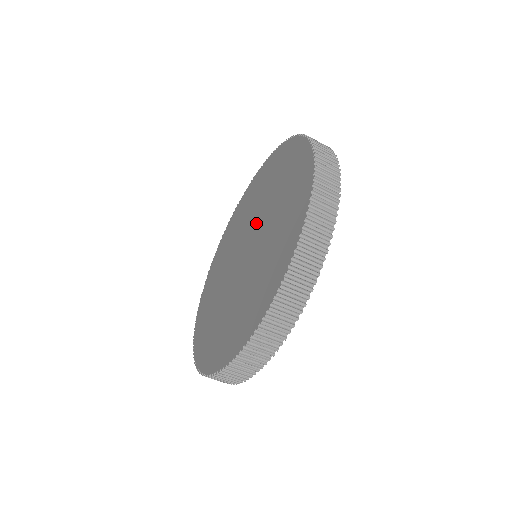
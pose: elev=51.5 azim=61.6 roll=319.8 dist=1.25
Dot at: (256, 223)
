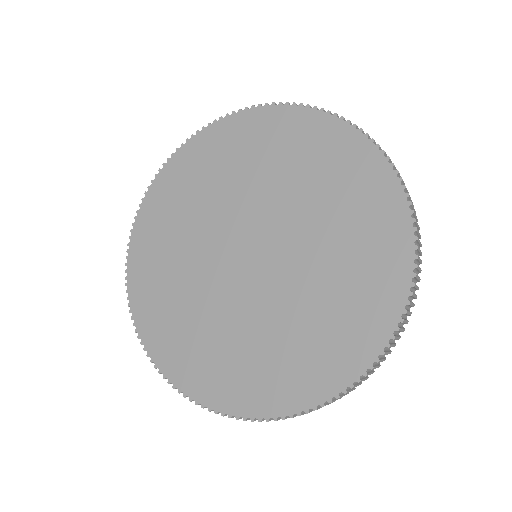
Dot at: (278, 229)
